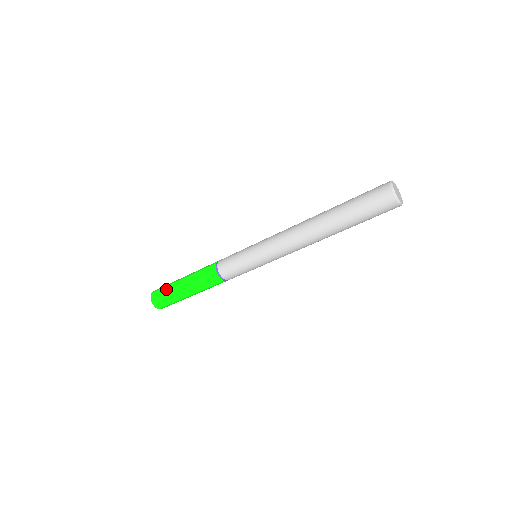
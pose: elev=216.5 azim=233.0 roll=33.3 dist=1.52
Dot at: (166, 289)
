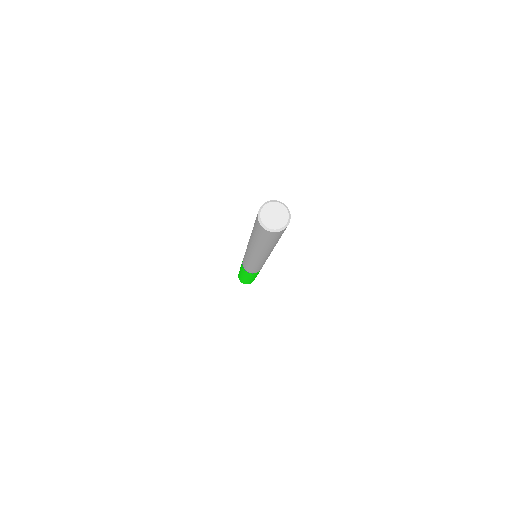
Dot at: (242, 280)
